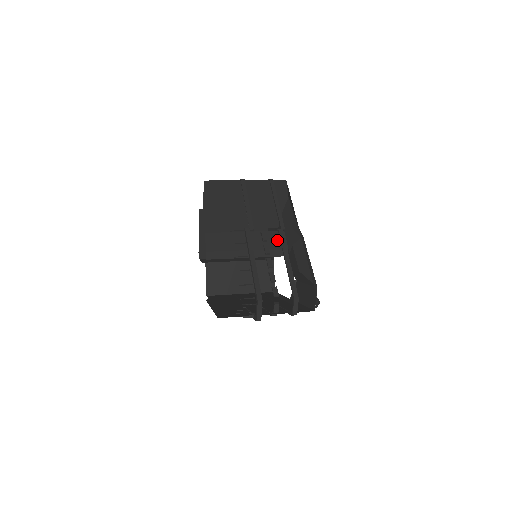
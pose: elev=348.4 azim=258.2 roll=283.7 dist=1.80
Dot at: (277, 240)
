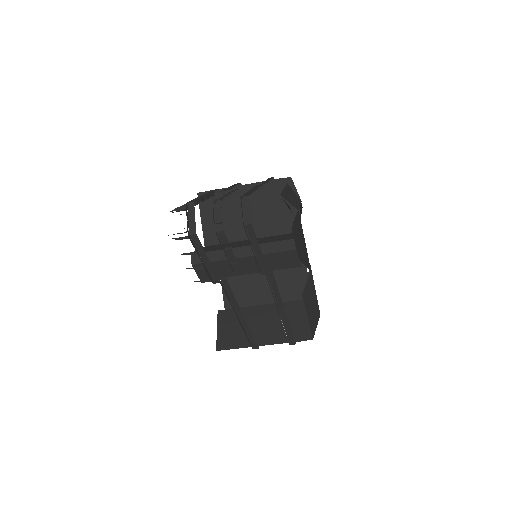
Dot at: (285, 237)
